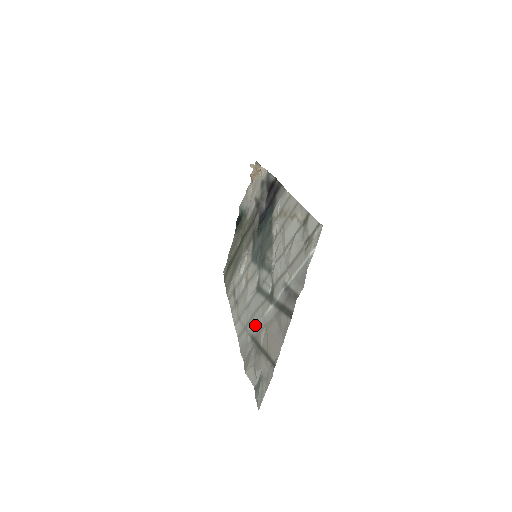
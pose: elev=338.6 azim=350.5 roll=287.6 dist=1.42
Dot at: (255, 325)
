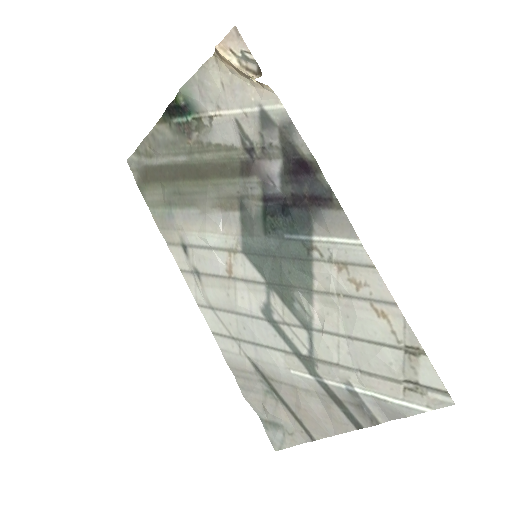
Dot at: (268, 365)
